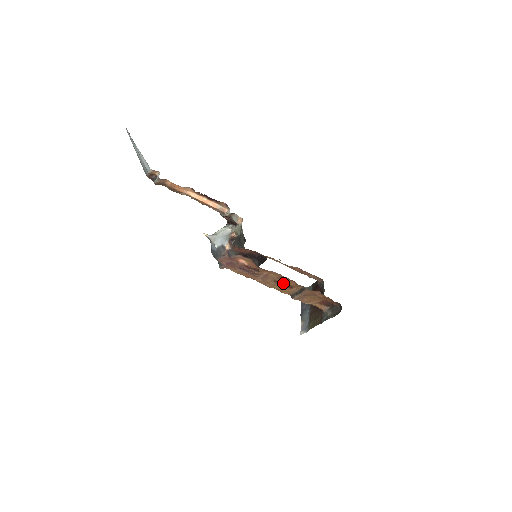
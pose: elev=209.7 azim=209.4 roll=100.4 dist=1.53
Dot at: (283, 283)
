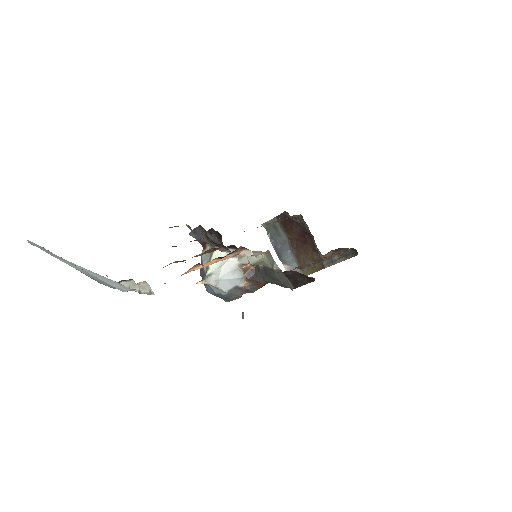
Dot at: (297, 267)
